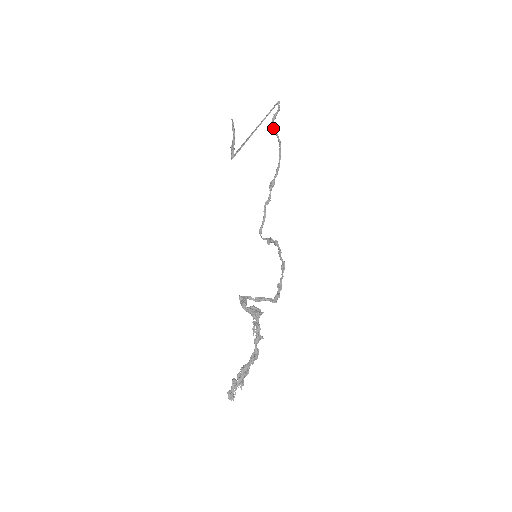
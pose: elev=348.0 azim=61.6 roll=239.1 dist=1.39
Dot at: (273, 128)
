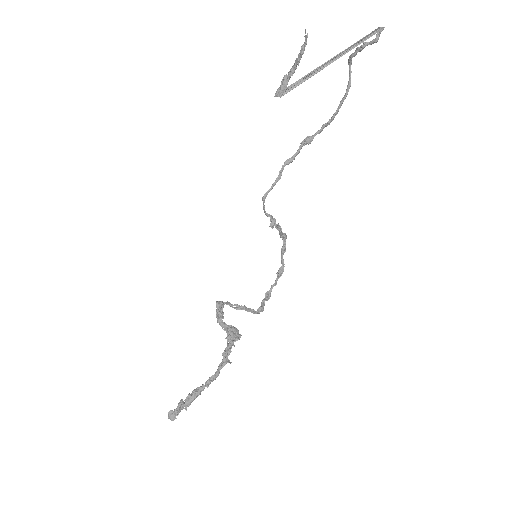
Dot at: (350, 60)
